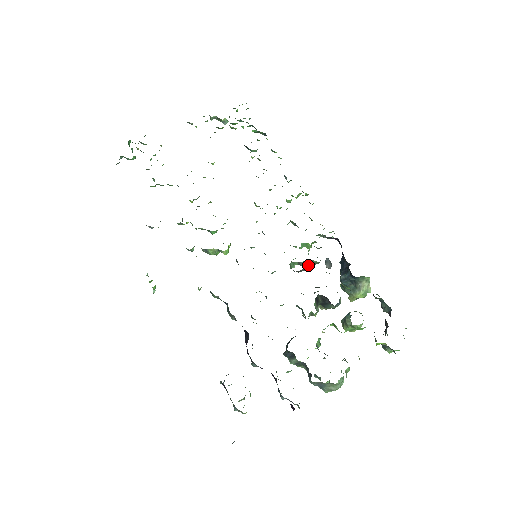
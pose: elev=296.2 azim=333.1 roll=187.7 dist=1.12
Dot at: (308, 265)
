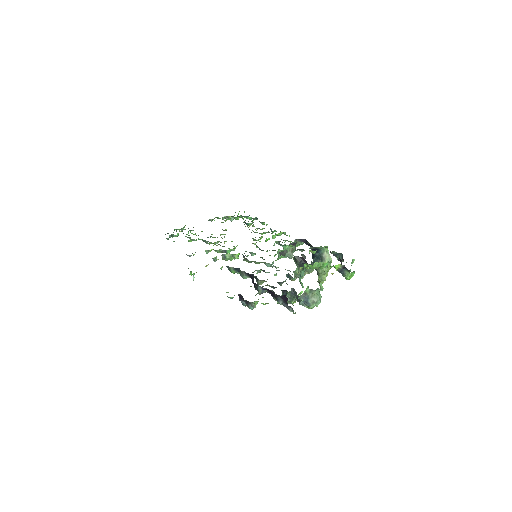
Dot at: (289, 253)
